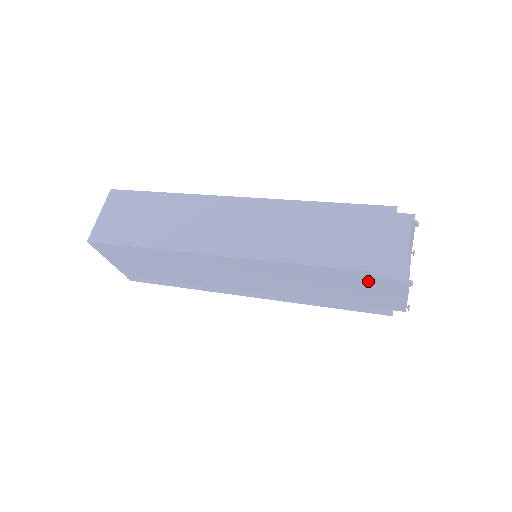
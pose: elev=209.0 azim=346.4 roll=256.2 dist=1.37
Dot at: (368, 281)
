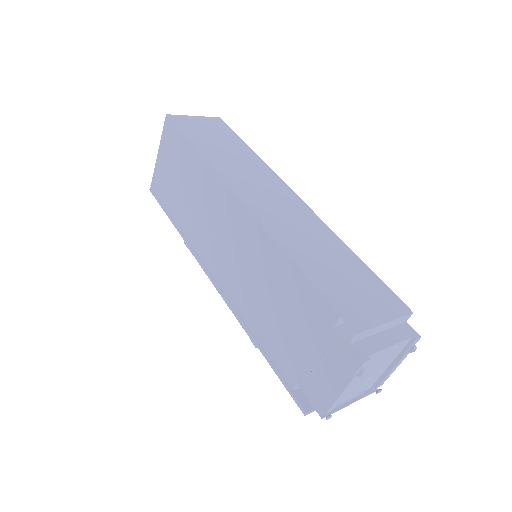
Dot at: (327, 333)
